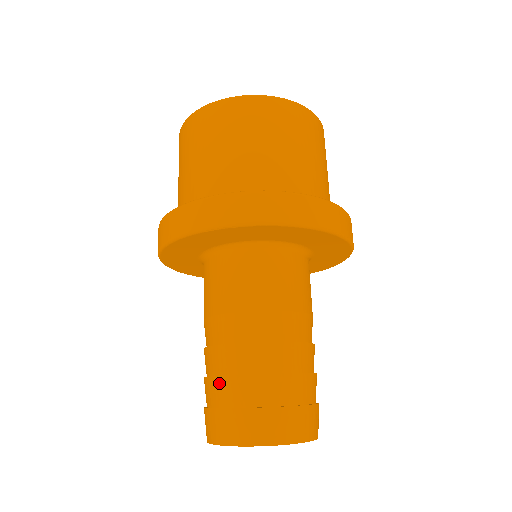
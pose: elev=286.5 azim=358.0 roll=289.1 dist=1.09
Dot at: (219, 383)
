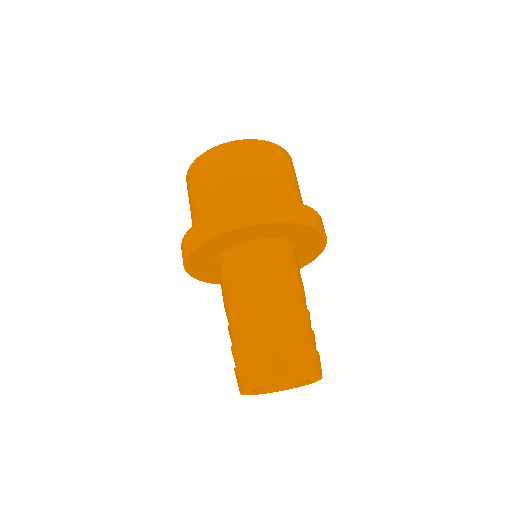
Dot at: (258, 339)
